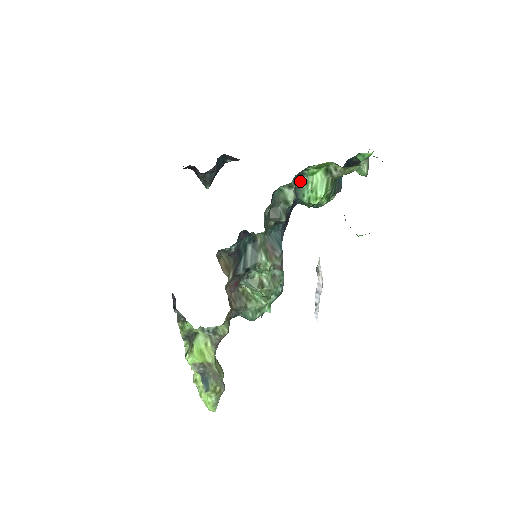
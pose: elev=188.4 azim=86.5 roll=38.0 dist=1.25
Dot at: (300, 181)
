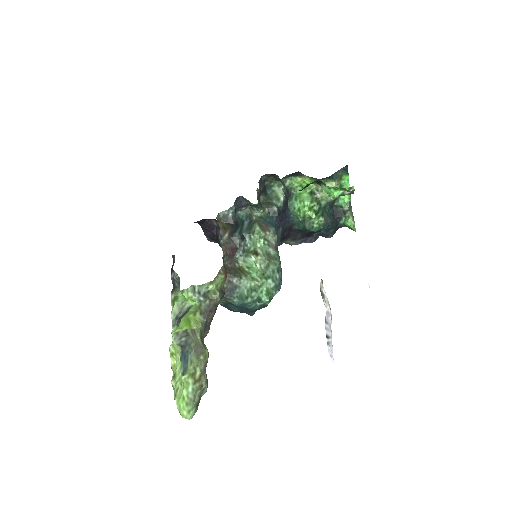
Dot at: (291, 199)
